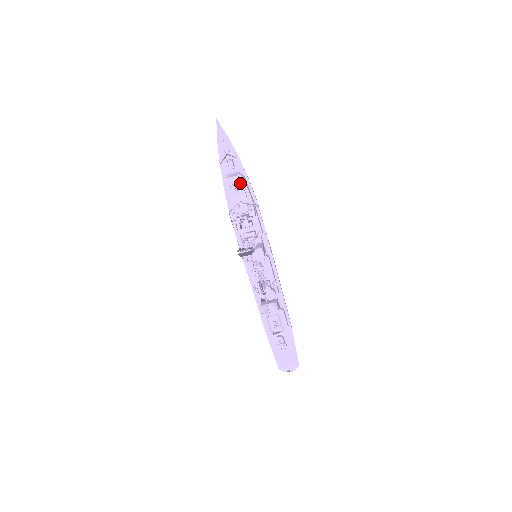
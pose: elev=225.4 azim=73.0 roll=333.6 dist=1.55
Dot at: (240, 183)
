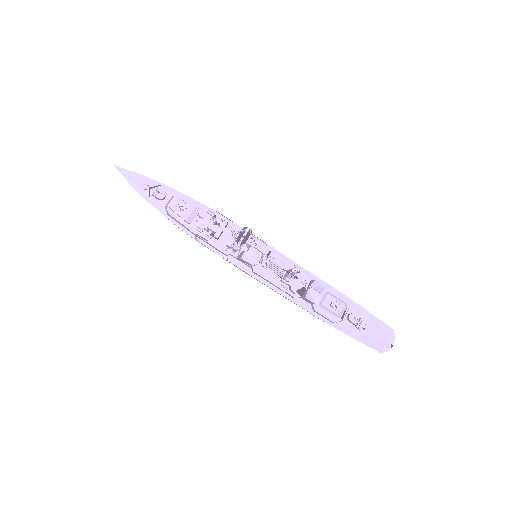
Dot at: occluded
